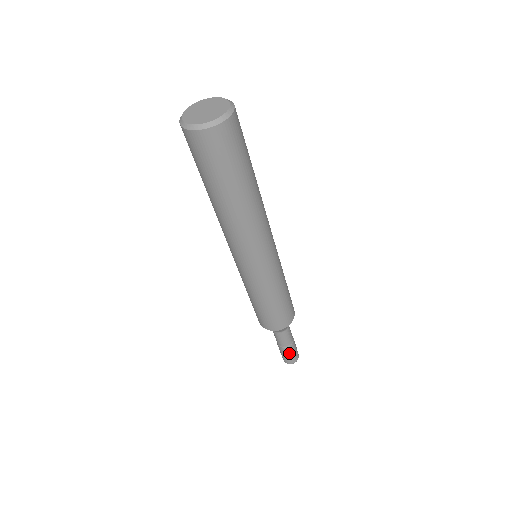
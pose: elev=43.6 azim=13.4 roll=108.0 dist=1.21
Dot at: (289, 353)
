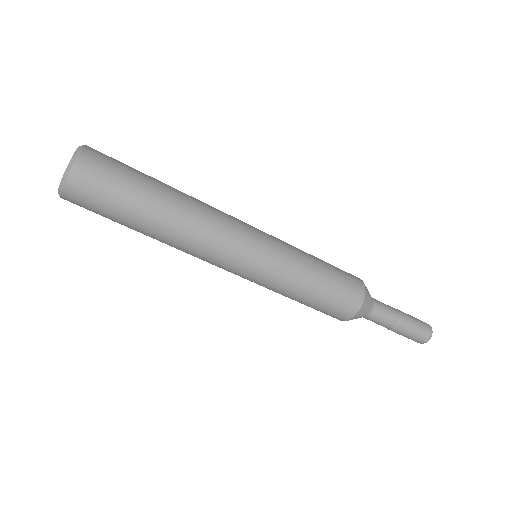
Dot at: (402, 335)
